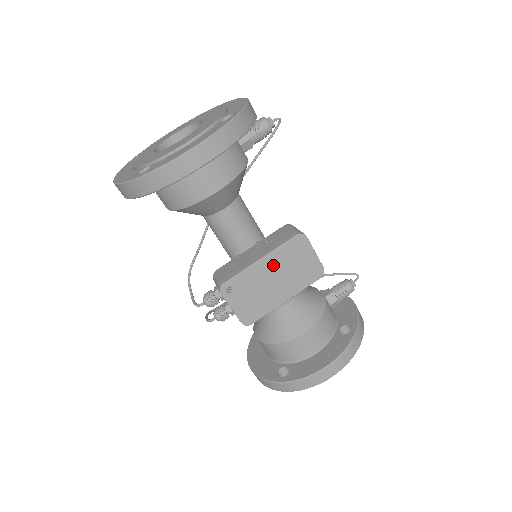
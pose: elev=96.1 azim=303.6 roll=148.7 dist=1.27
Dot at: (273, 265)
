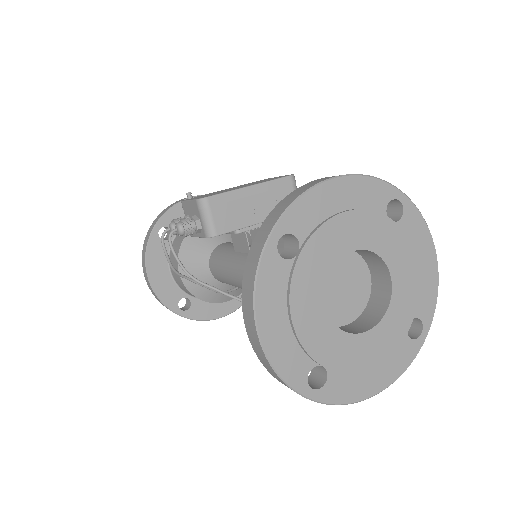
Dot at: occluded
